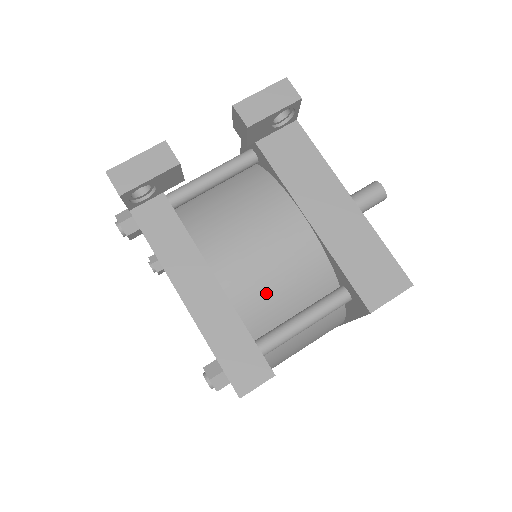
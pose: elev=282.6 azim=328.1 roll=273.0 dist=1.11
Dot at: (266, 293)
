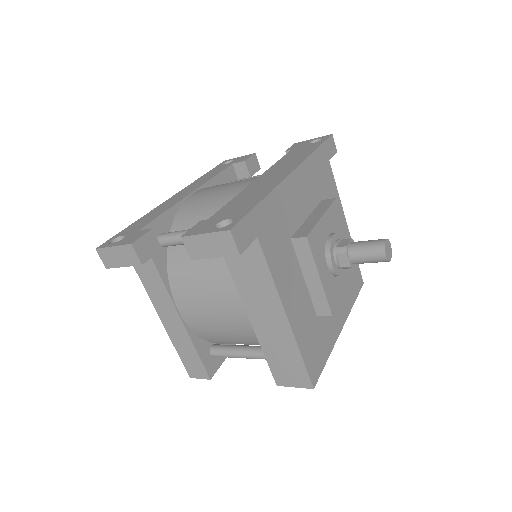
Dot at: (216, 335)
